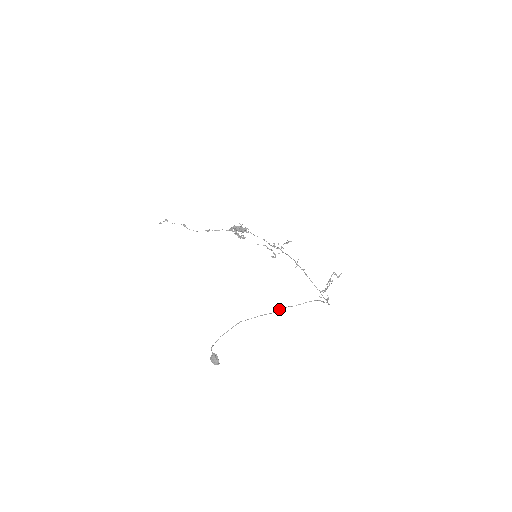
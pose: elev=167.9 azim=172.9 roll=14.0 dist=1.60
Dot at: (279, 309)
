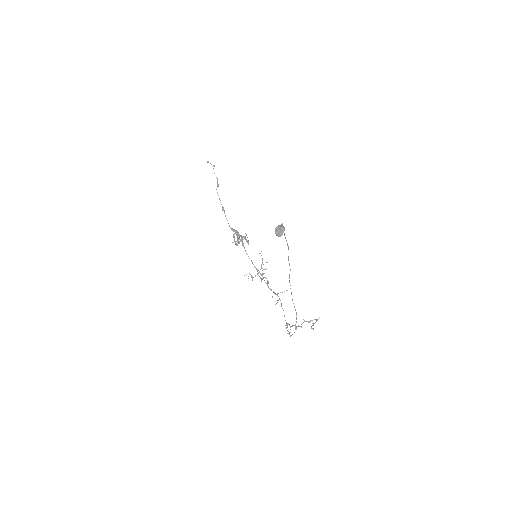
Dot at: occluded
